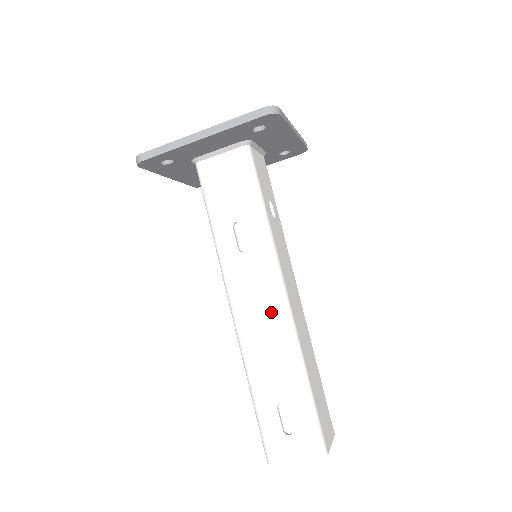
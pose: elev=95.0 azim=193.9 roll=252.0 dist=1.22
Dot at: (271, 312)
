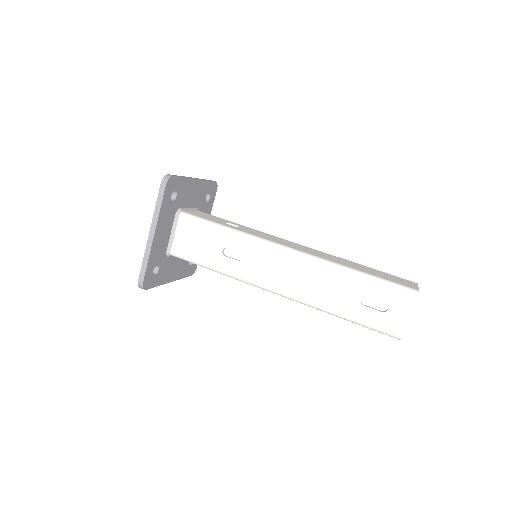
Dot at: (294, 266)
